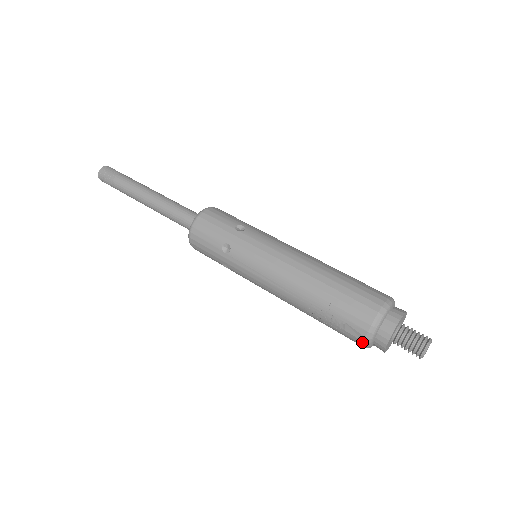
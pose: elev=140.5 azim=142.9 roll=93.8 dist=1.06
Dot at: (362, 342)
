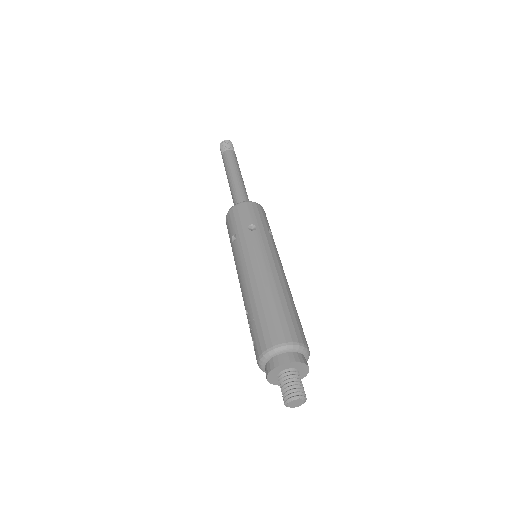
Dot at: (258, 363)
